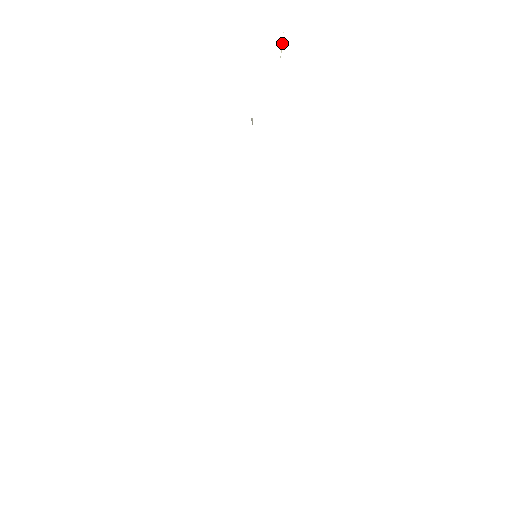
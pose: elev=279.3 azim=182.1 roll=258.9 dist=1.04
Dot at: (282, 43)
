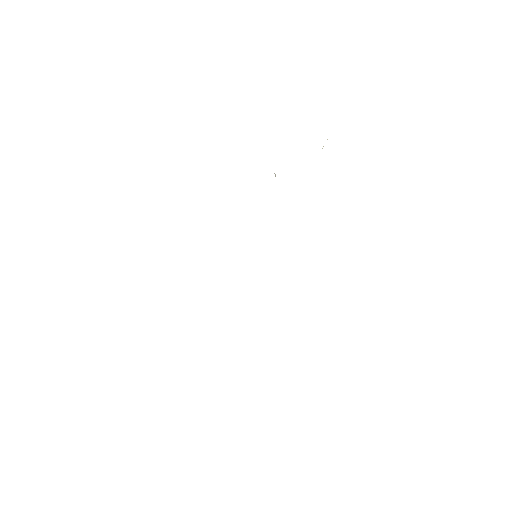
Dot at: occluded
